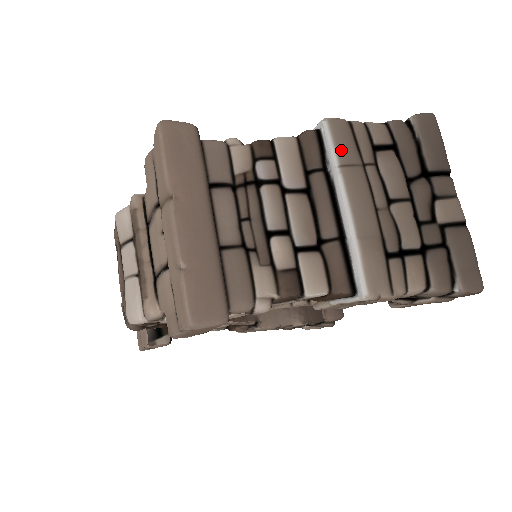
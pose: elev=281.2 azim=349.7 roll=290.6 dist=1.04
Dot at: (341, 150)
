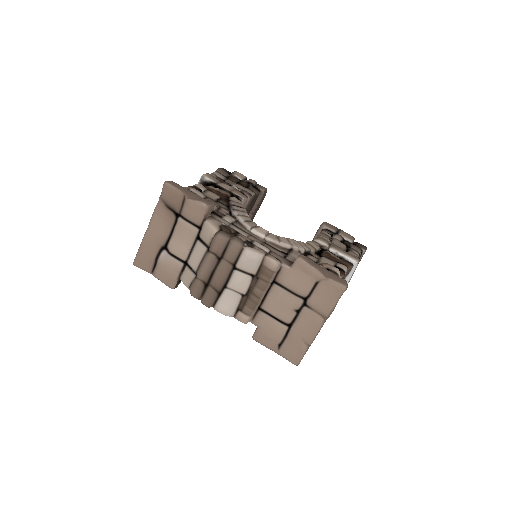
Dot at: occluded
